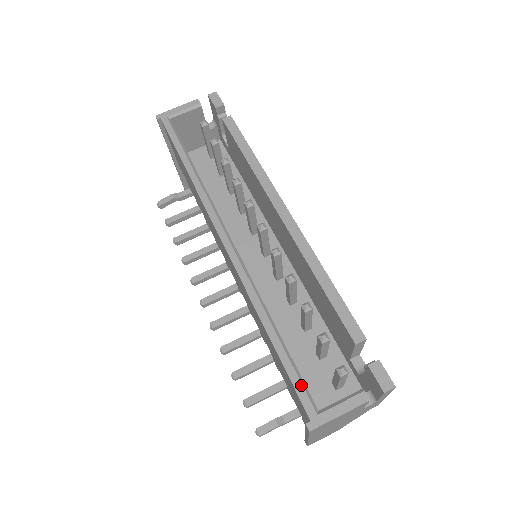
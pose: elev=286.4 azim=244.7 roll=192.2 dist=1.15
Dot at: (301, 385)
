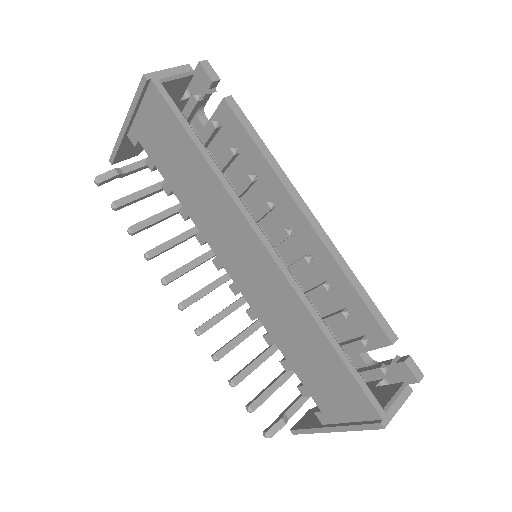
Dot at: (368, 389)
